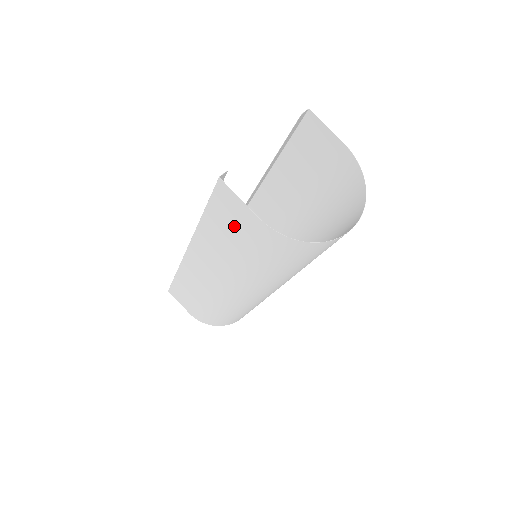
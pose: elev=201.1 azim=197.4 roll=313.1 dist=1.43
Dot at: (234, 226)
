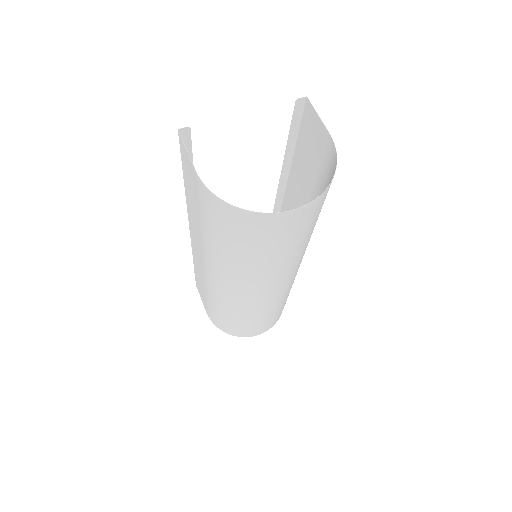
Dot at: (193, 187)
